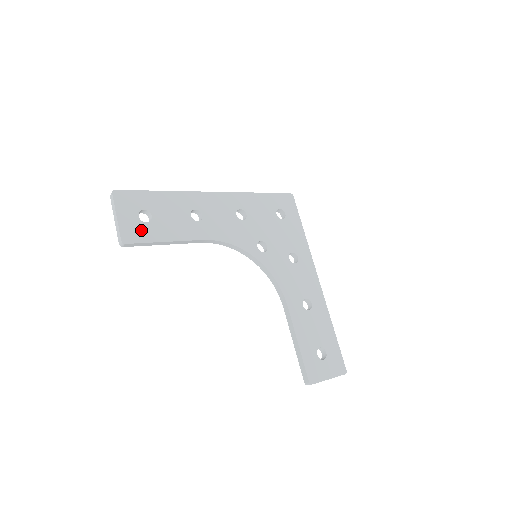
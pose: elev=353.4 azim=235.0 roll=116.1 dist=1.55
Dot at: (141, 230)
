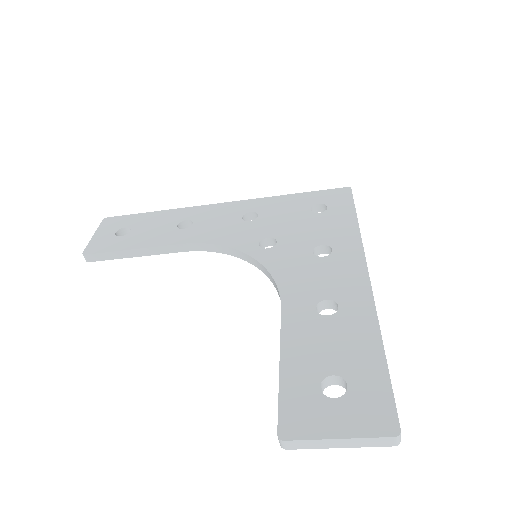
Dot at: (110, 243)
